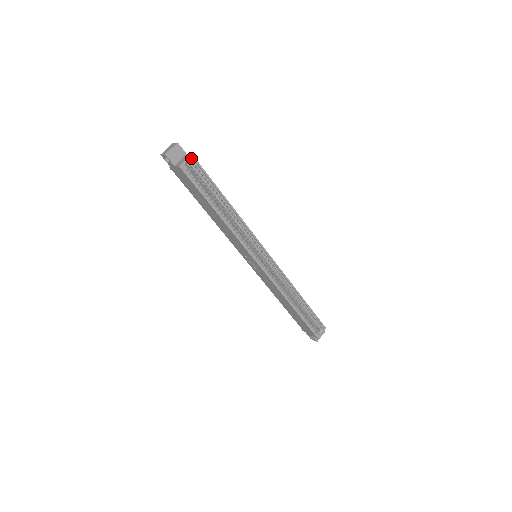
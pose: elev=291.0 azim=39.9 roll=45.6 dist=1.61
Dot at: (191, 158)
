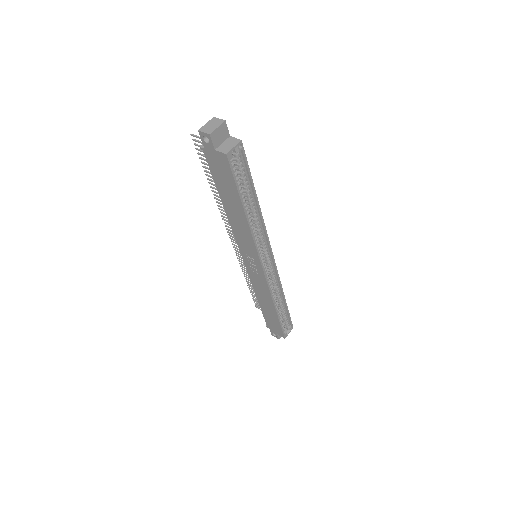
Dot at: occluded
